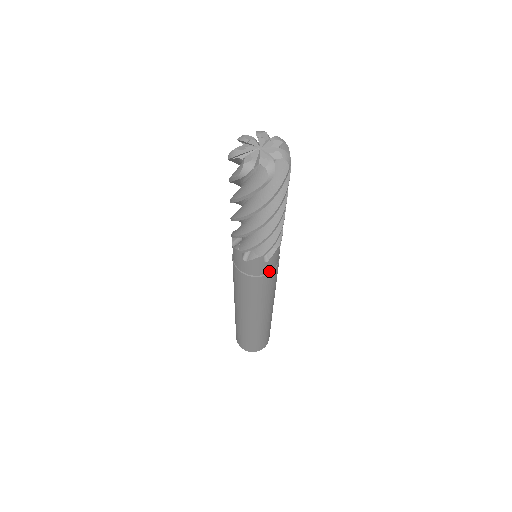
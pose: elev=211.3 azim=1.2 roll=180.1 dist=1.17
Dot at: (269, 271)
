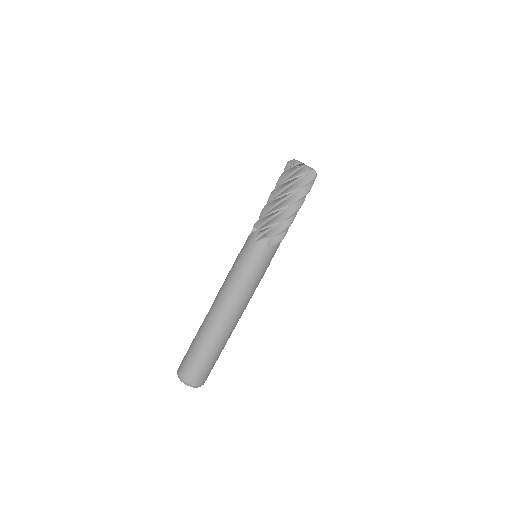
Dot at: occluded
